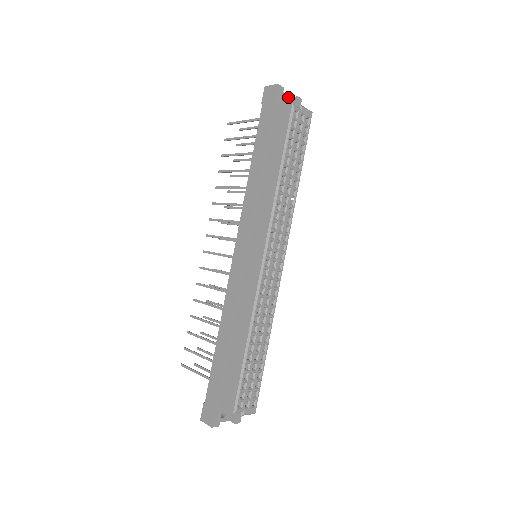
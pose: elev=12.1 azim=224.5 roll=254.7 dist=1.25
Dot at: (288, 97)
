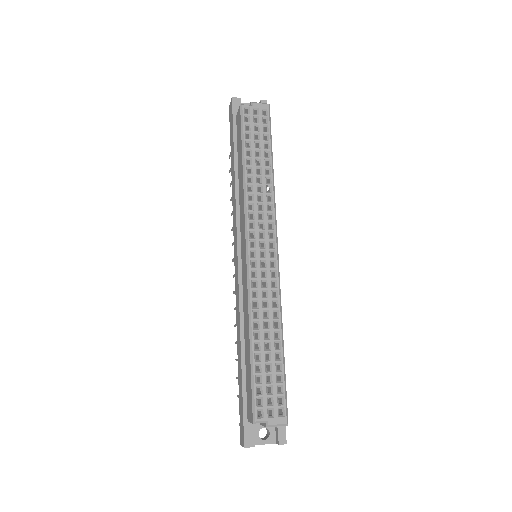
Dot at: occluded
